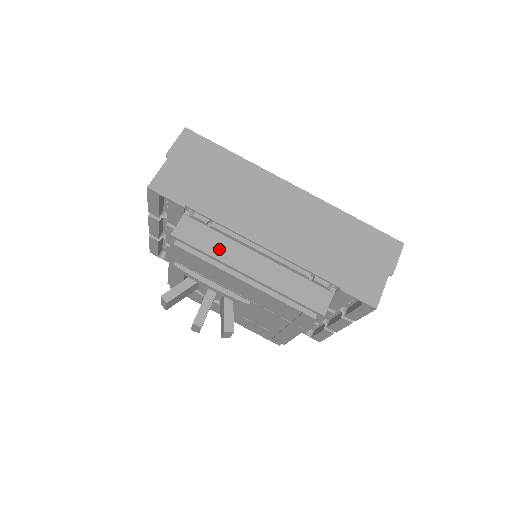
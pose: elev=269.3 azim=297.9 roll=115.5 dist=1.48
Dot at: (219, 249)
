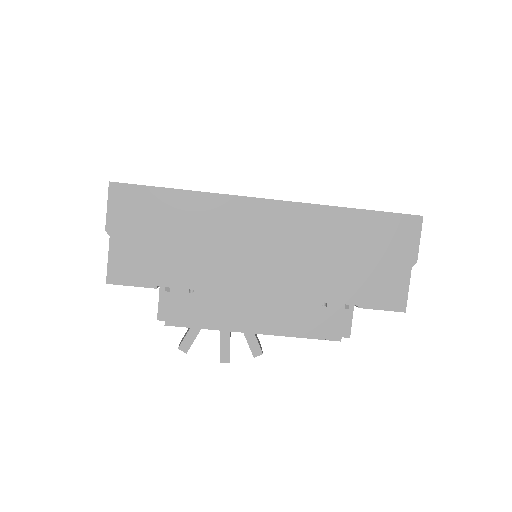
Dot at: (213, 314)
